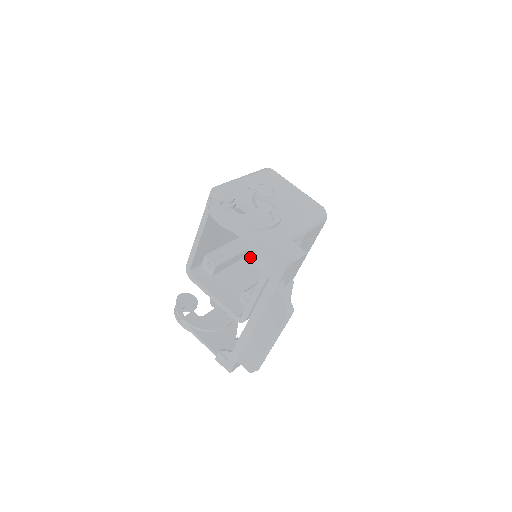
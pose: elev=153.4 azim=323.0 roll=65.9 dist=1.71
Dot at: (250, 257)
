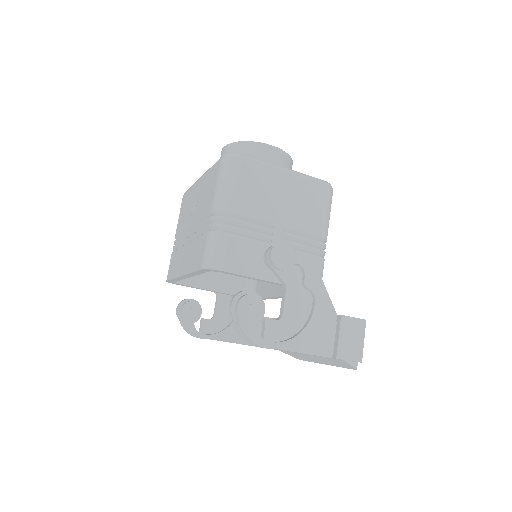
Dot at: occluded
